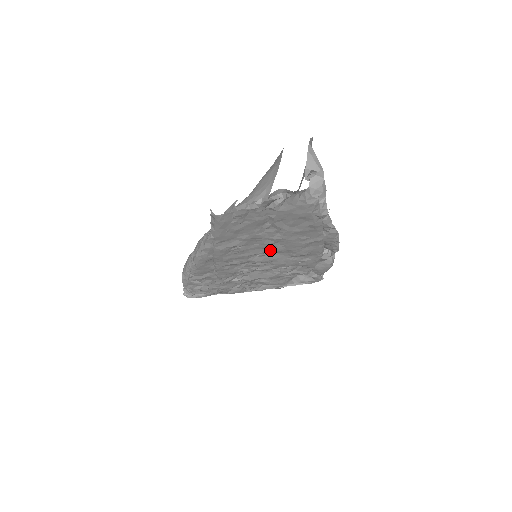
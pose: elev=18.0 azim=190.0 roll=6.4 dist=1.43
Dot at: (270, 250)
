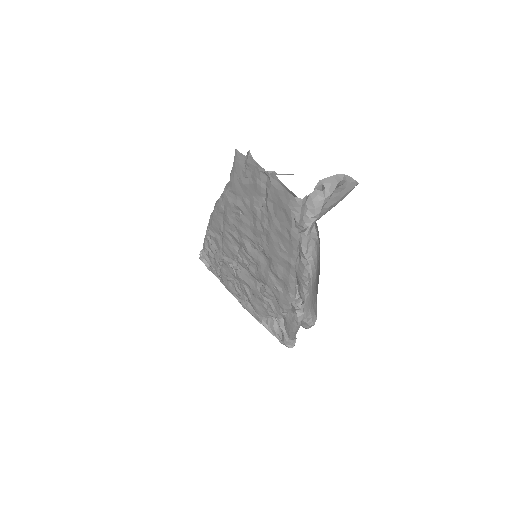
Dot at: (259, 242)
